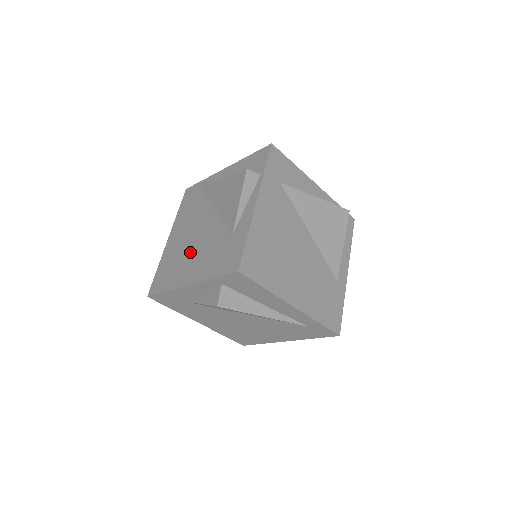
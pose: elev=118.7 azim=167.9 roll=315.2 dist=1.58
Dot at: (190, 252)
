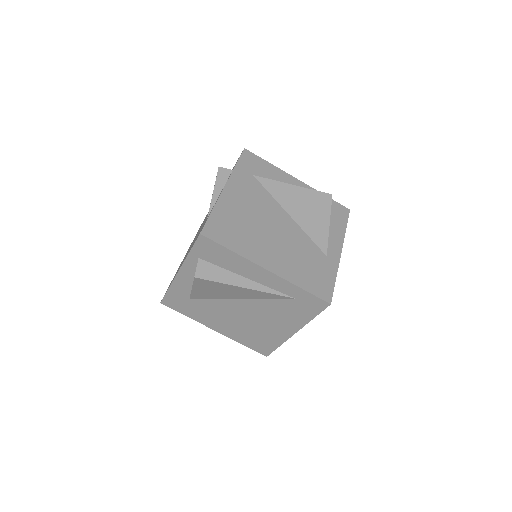
Dot at: occluded
